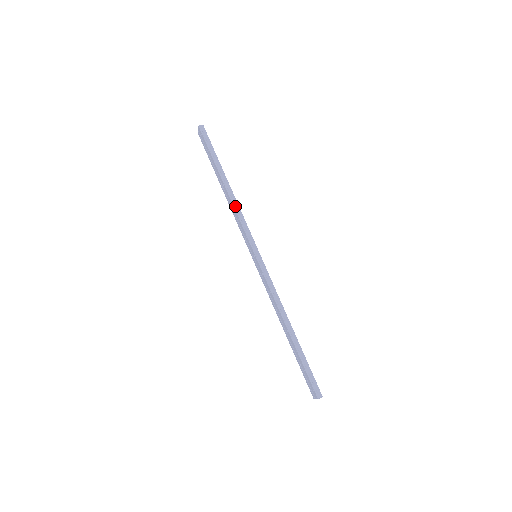
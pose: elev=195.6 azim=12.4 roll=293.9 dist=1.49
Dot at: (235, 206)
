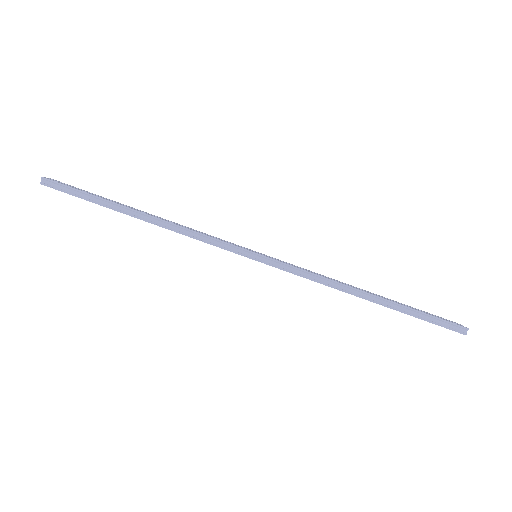
Dot at: (177, 231)
